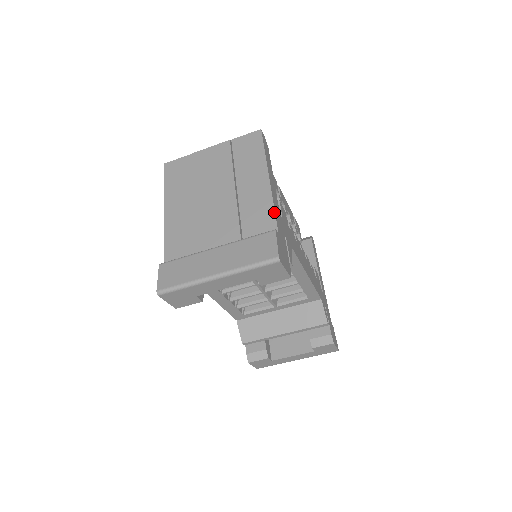
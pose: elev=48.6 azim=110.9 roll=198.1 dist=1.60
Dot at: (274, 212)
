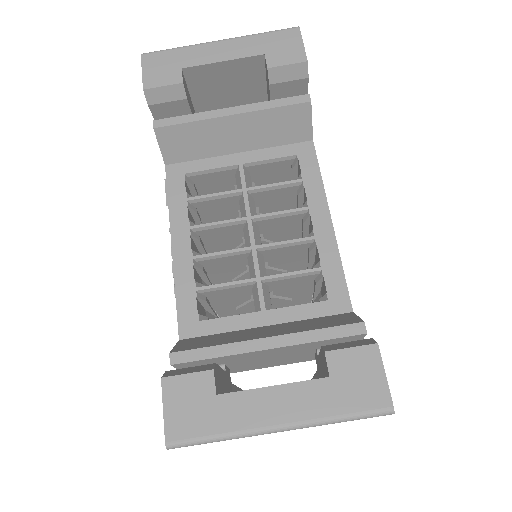
Dot at: occluded
